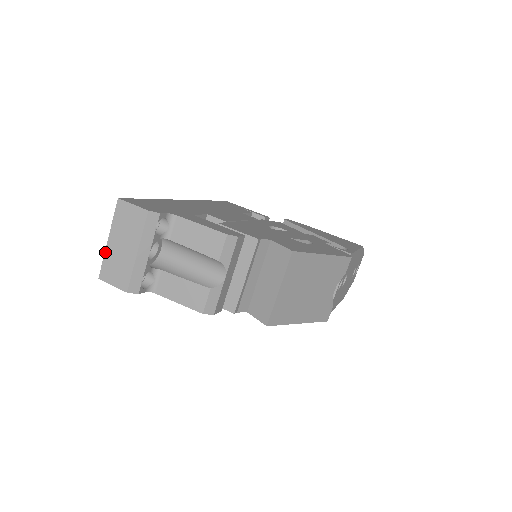
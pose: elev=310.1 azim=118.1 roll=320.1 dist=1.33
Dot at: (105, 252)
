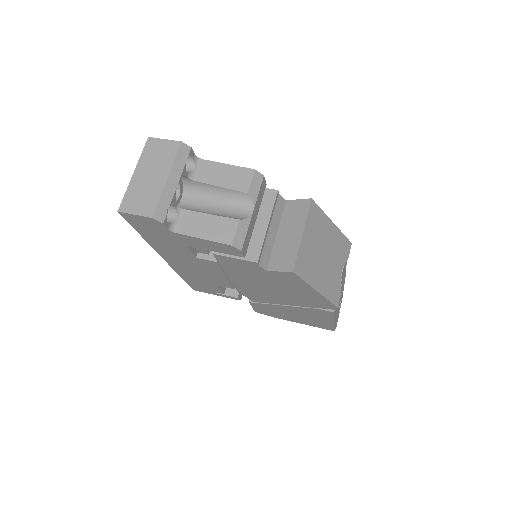
Dot at: (129, 185)
